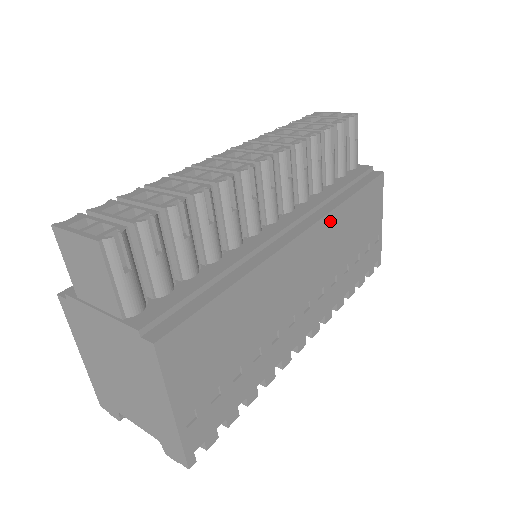
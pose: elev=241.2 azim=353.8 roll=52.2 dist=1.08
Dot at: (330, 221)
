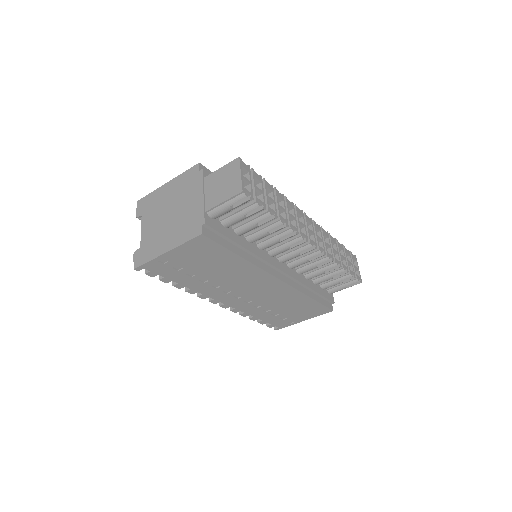
Dot at: (292, 291)
